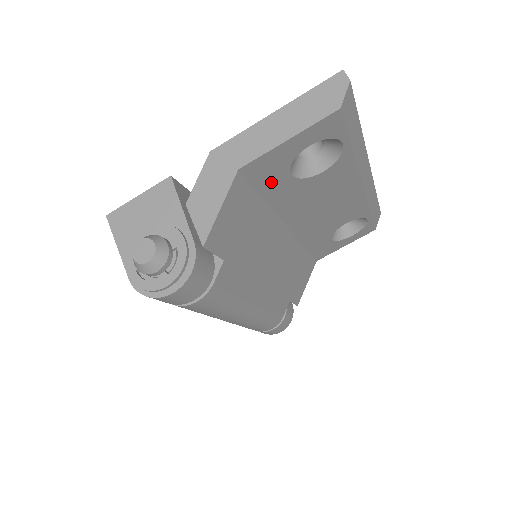
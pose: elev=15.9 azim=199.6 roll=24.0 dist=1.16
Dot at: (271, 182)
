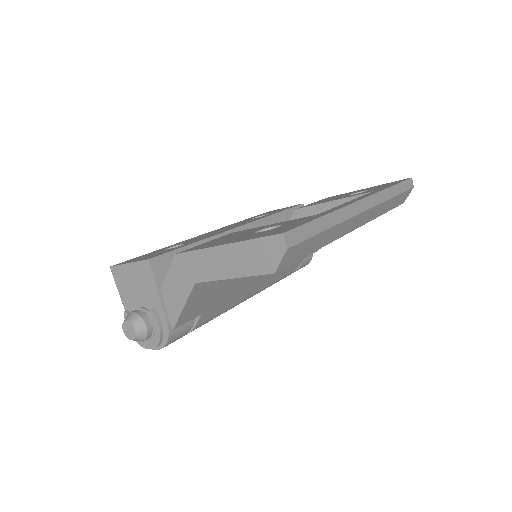
Dot at: occluded
